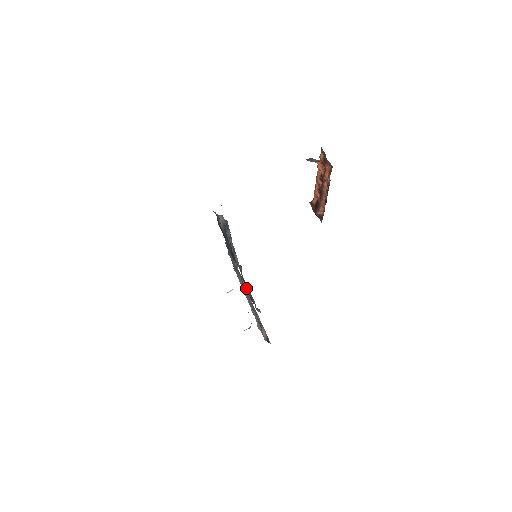
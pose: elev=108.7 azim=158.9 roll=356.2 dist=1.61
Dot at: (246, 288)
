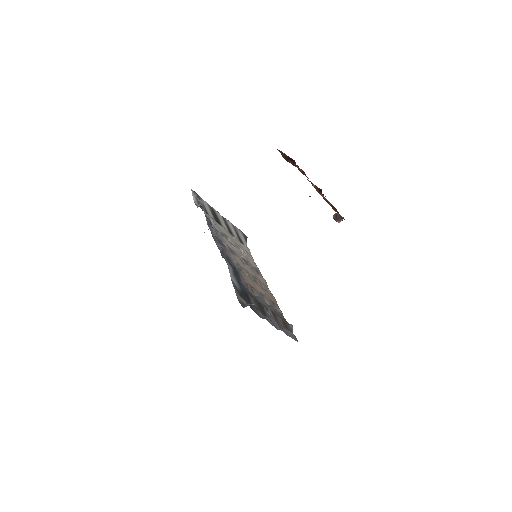
Dot at: (271, 308)
